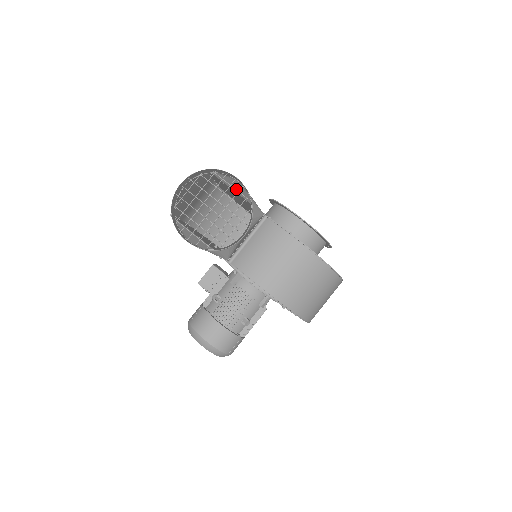
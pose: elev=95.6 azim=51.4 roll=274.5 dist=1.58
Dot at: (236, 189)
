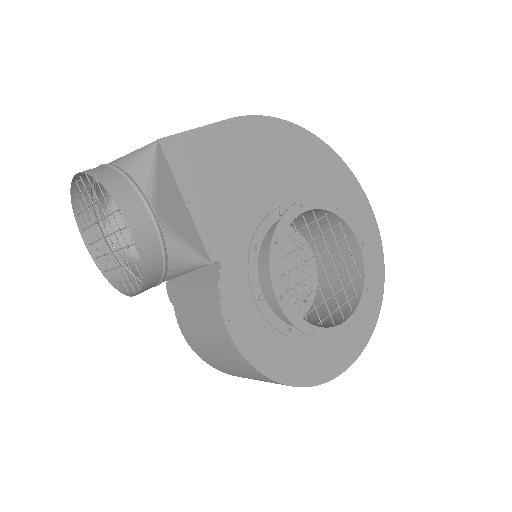
Dot at: (178, 206)
